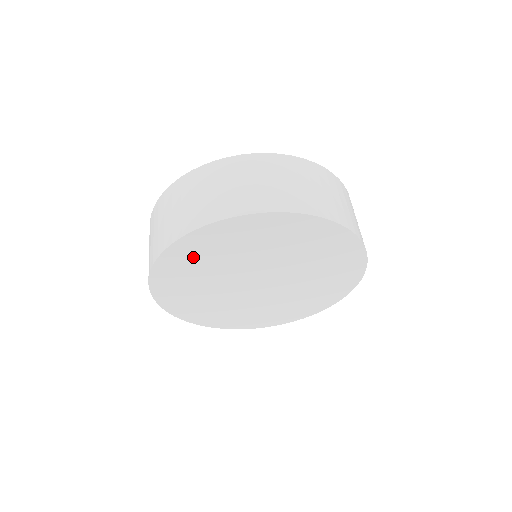
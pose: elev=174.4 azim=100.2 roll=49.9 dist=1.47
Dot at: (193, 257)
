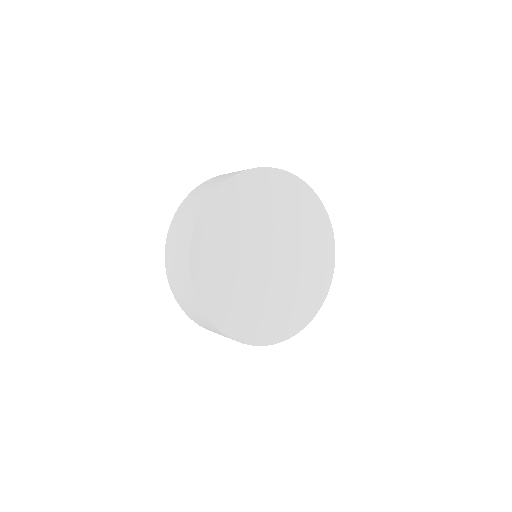
Dot at: (225, 215)
